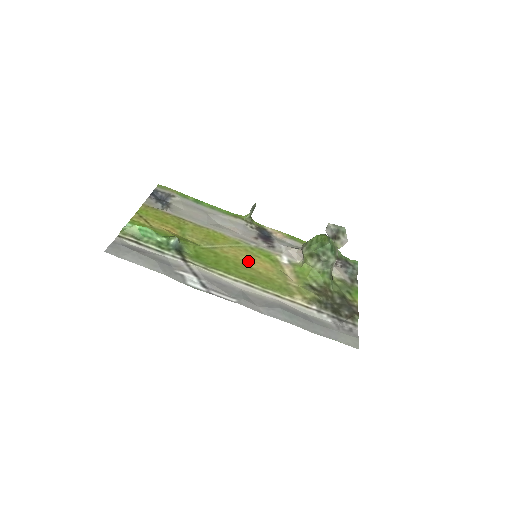
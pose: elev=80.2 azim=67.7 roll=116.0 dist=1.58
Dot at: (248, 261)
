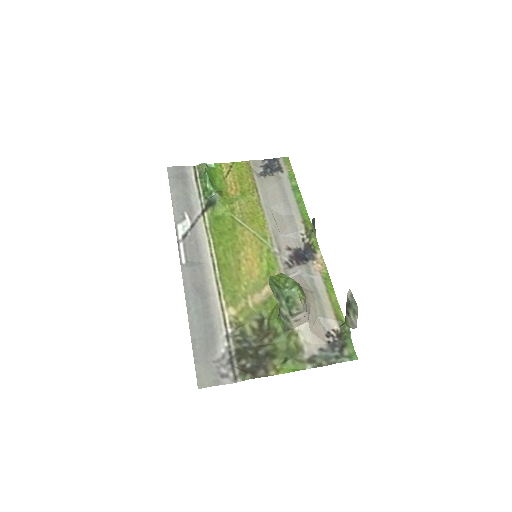
Dot at: (247, 254)
